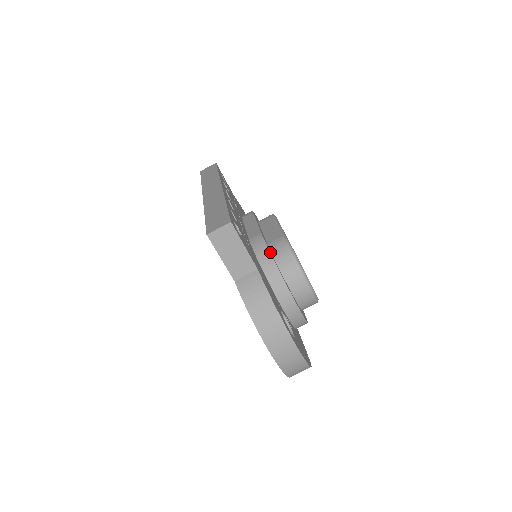
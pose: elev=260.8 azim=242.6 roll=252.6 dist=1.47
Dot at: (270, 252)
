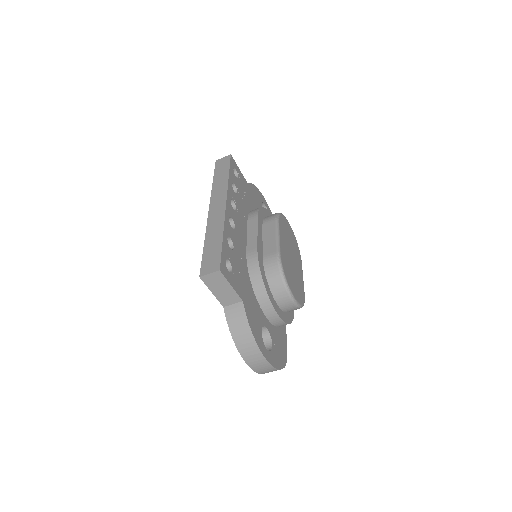
Dot at: (261, 272)
